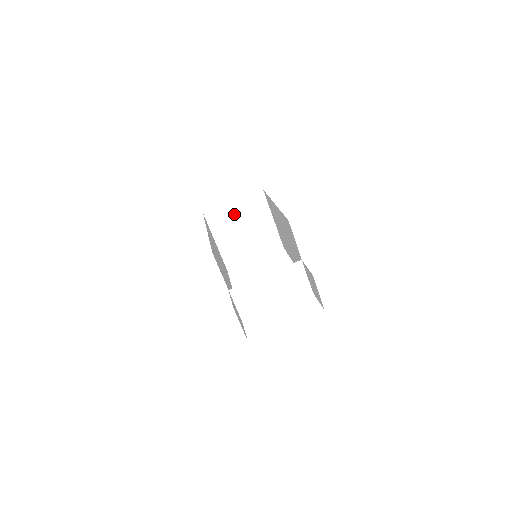
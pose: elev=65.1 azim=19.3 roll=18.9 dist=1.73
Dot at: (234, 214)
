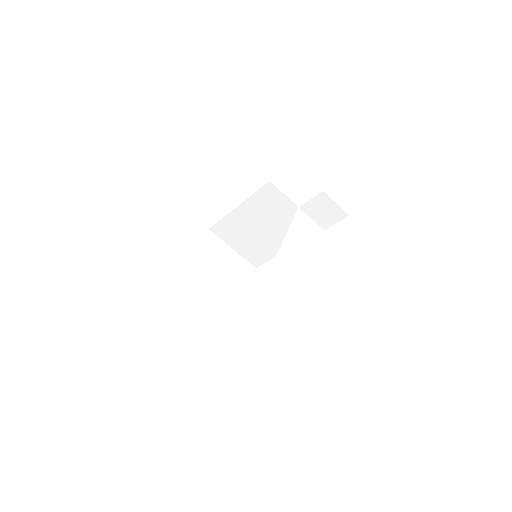
Dot at: (203, 261)
